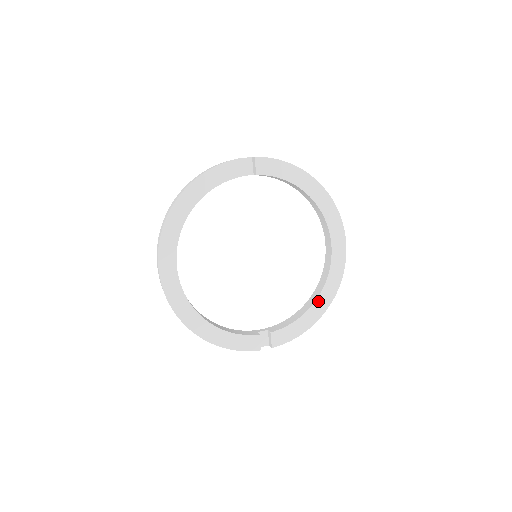
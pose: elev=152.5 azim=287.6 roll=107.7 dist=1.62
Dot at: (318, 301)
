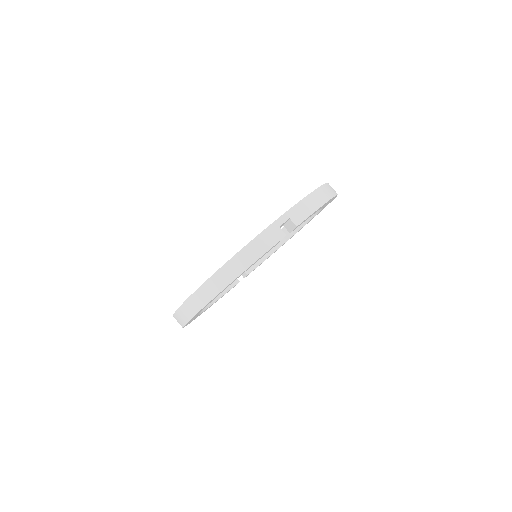
Dot at: occluded
